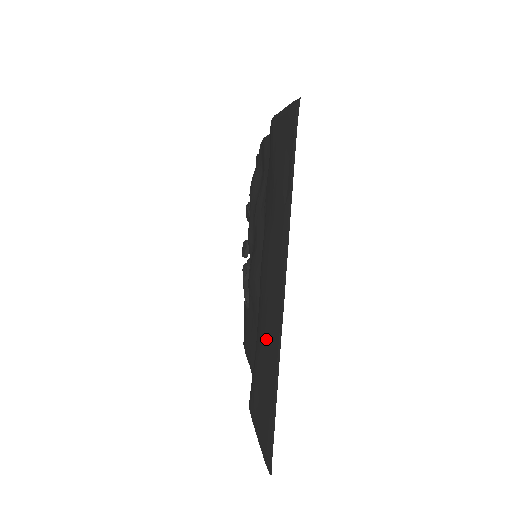
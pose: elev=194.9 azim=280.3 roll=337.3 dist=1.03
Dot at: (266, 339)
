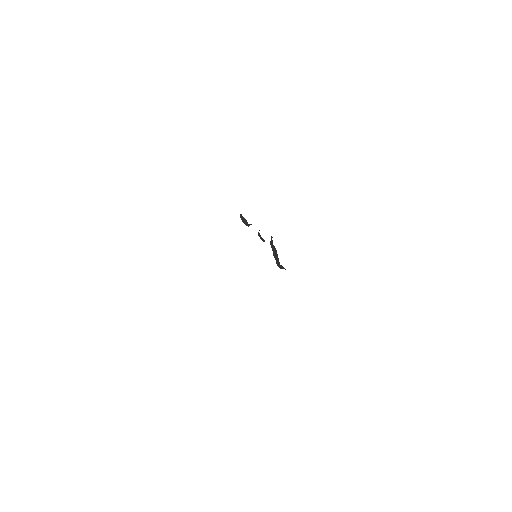
Dot at: occluded
